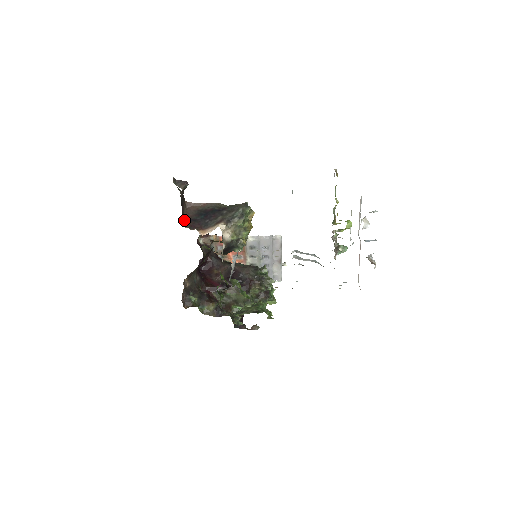
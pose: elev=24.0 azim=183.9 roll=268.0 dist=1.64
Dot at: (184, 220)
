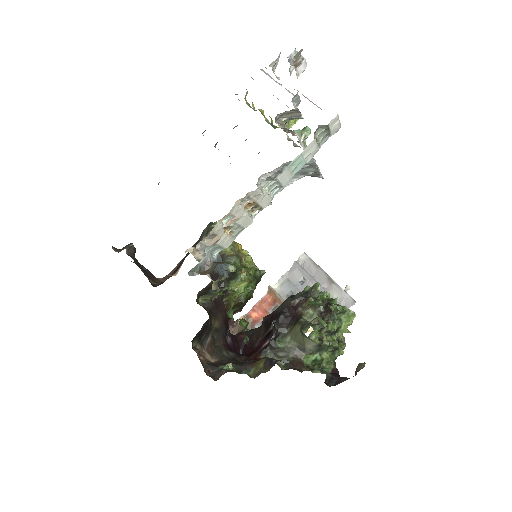
Dot at: (150, 279)
